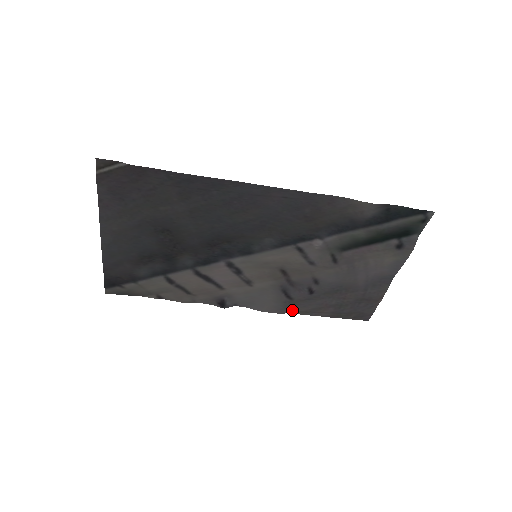
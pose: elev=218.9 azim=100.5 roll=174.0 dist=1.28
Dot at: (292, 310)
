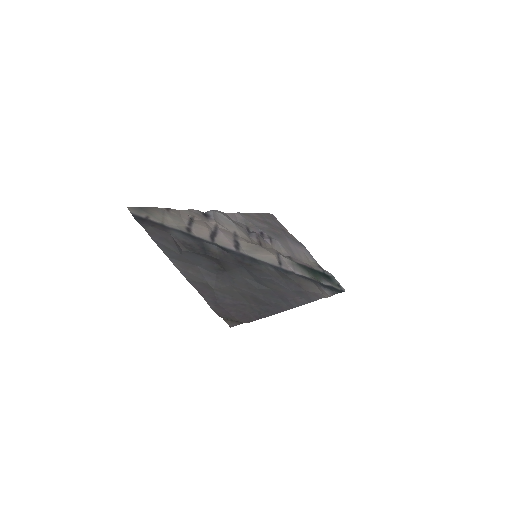
Dot at: (242, 215)
